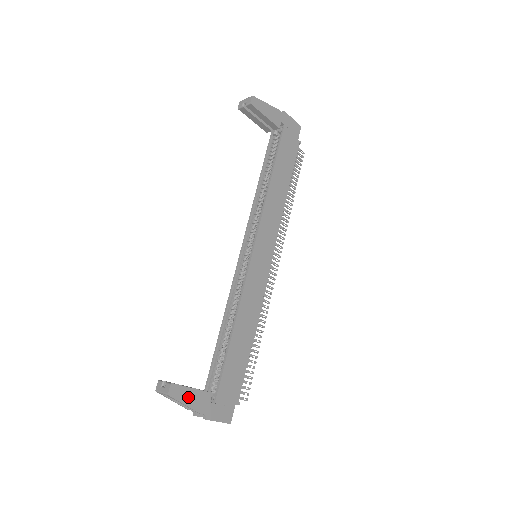
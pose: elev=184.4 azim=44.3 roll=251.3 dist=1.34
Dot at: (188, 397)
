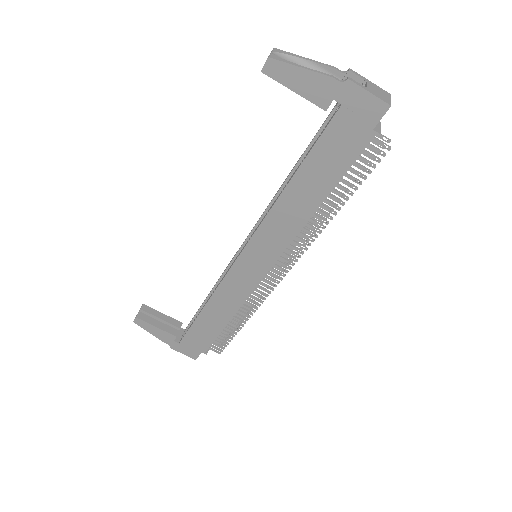
Dot at: (152, 330)
